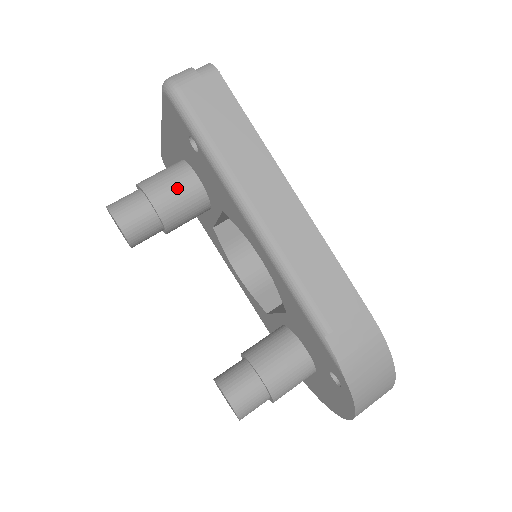
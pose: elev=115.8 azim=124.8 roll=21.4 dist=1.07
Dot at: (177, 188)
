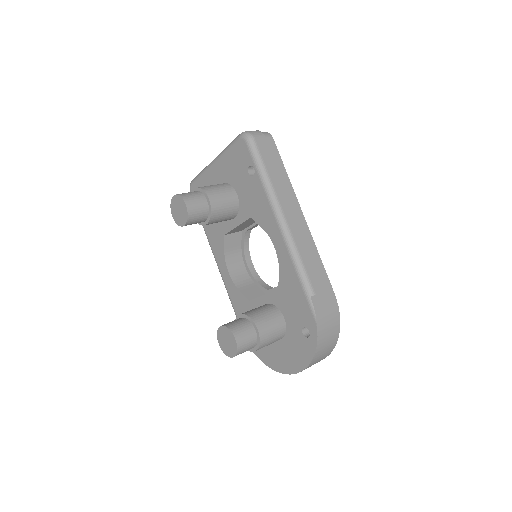
Dot at: (225, 196)
